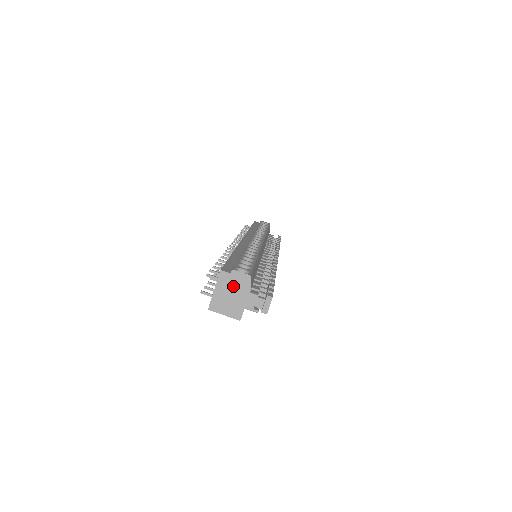
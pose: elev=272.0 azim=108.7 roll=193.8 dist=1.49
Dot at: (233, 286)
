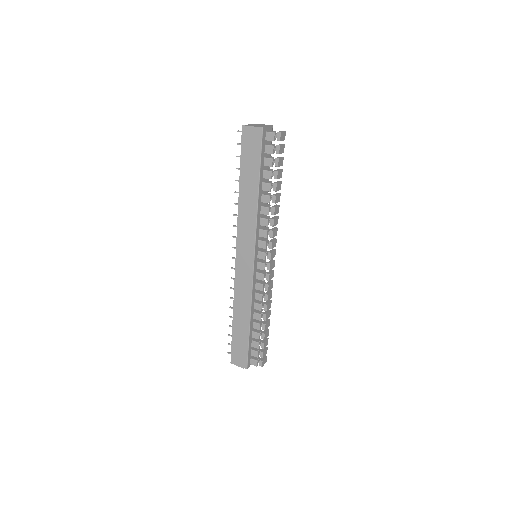
Dot at: (261, 125)
